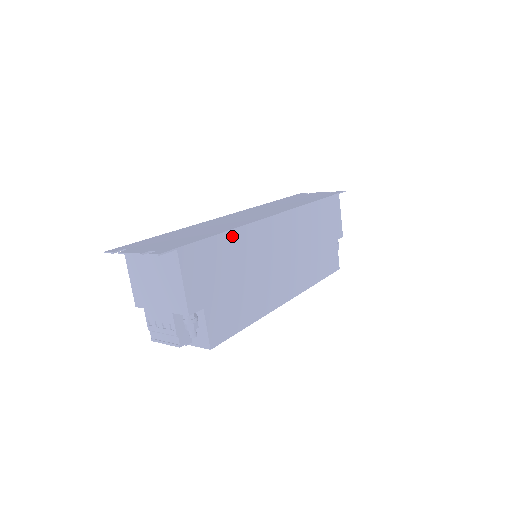
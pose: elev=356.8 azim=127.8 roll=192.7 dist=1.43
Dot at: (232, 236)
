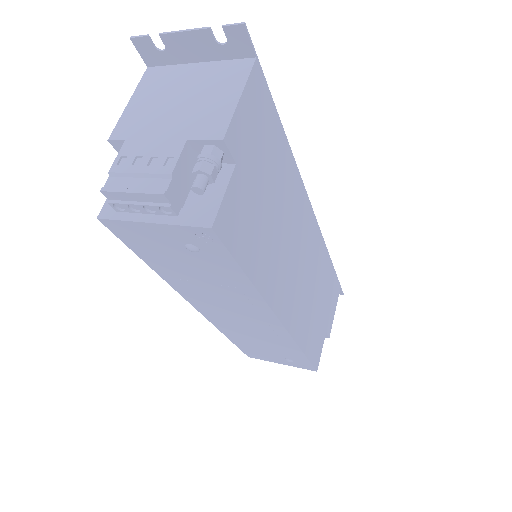
Dot at: (287, 152)
